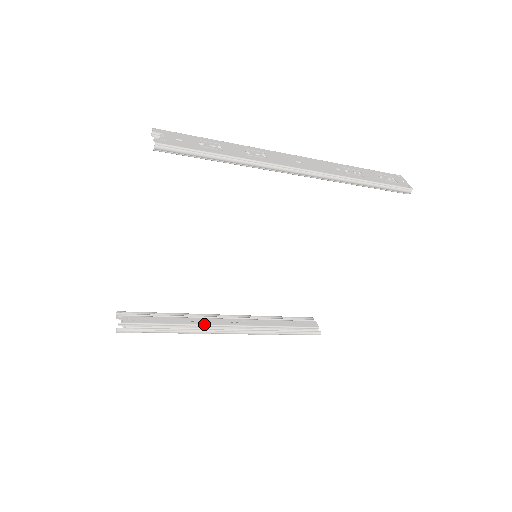
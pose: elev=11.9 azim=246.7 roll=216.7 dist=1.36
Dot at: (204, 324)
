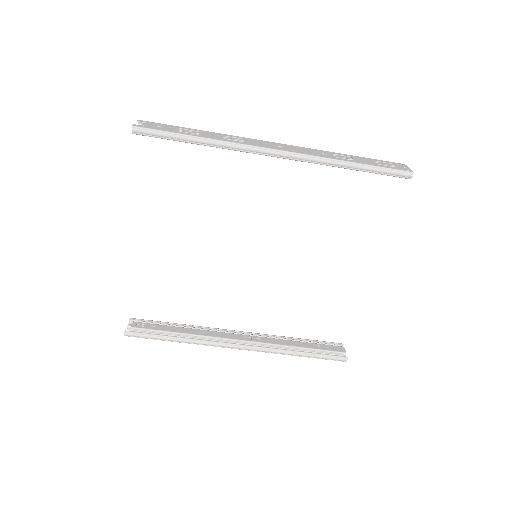
Dot at: (214, 336)
